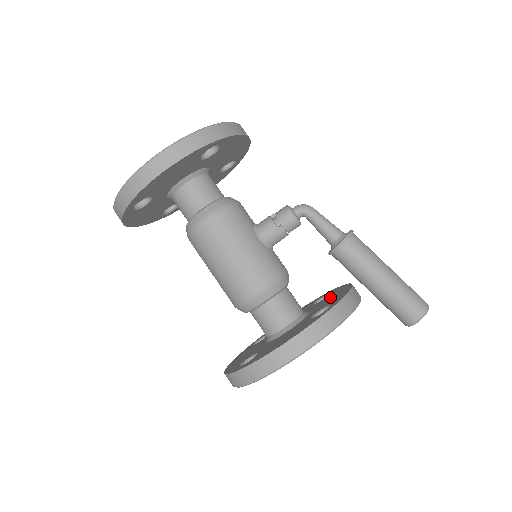
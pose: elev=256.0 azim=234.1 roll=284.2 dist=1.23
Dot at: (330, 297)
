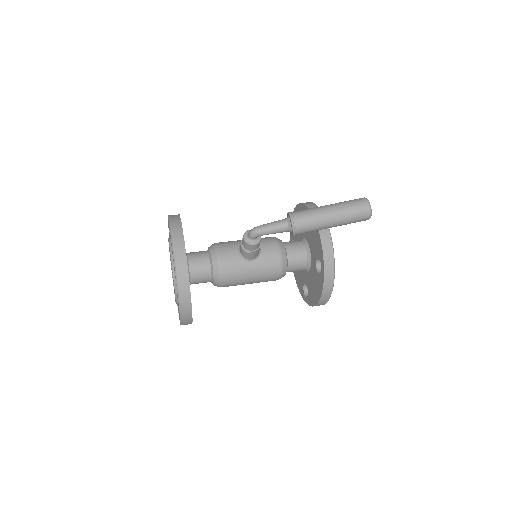
Dot at: (311, 233)
